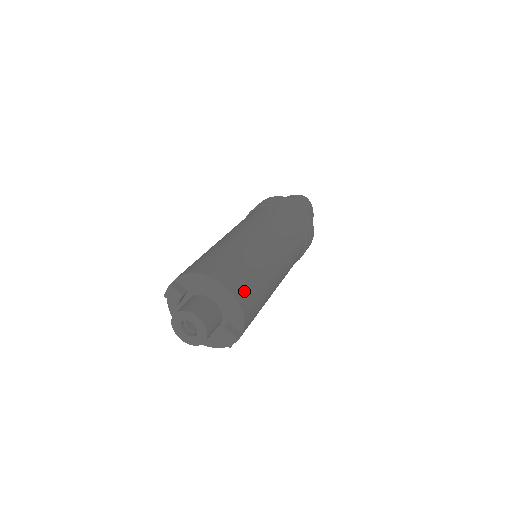
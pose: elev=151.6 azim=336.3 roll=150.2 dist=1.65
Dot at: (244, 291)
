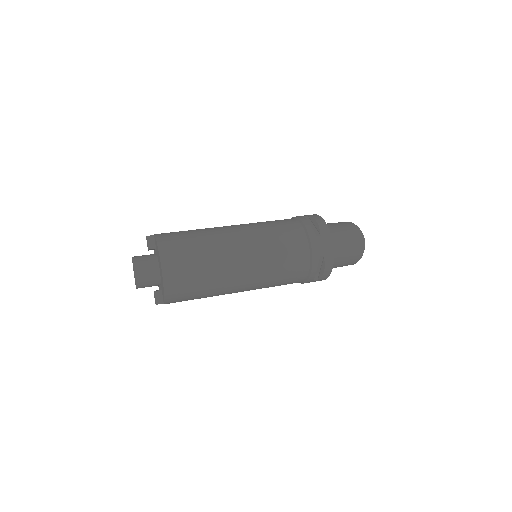
Dot at: (178, 283)
